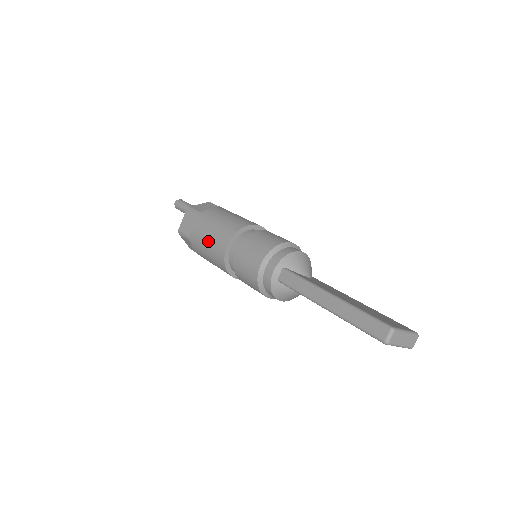
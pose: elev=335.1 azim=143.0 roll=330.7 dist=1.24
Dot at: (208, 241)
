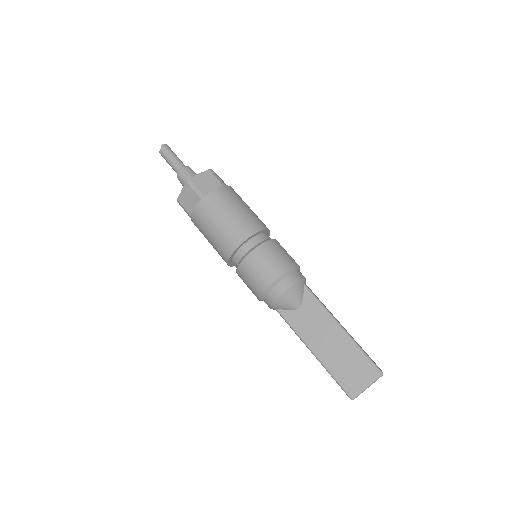
Dot at: occluded
